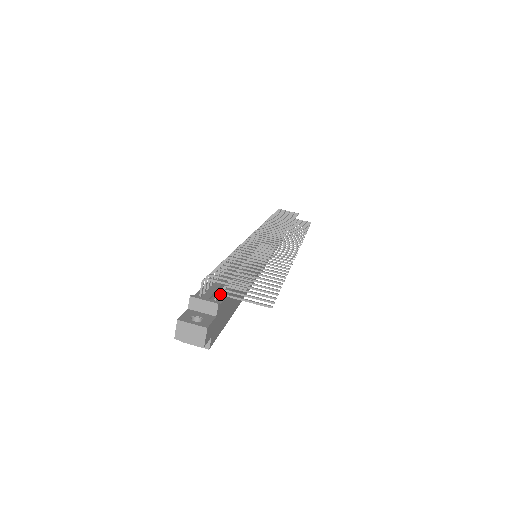
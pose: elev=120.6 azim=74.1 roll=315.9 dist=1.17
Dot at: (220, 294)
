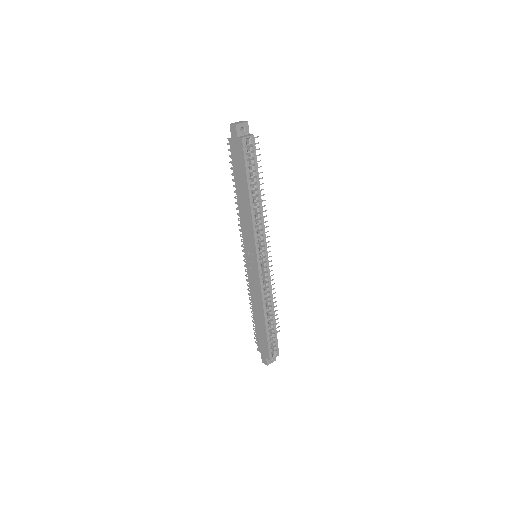
Dot at: occluded
